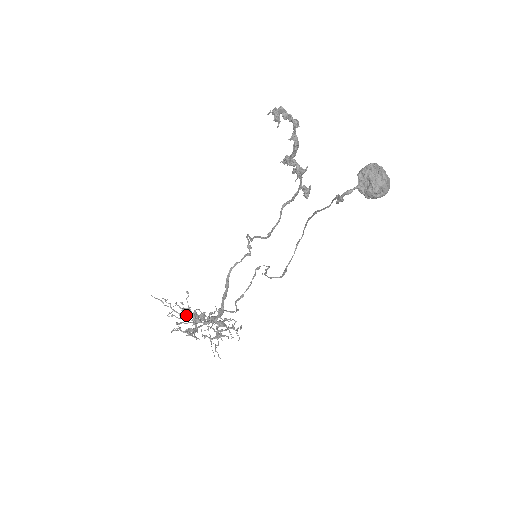
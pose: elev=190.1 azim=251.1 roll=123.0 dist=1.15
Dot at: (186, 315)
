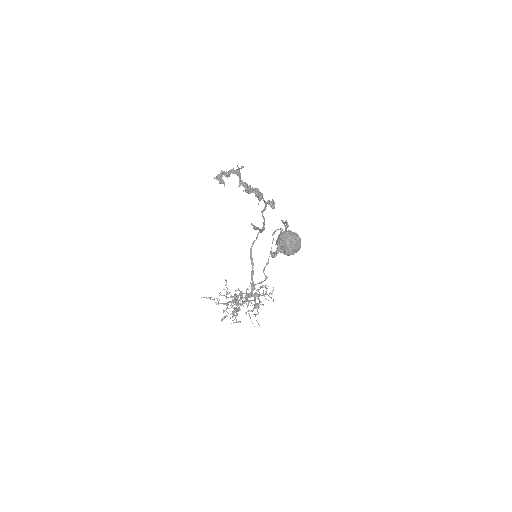
Dot at: (228, 303)
